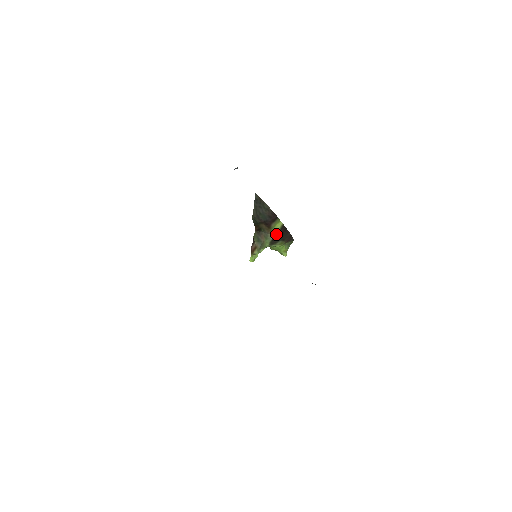
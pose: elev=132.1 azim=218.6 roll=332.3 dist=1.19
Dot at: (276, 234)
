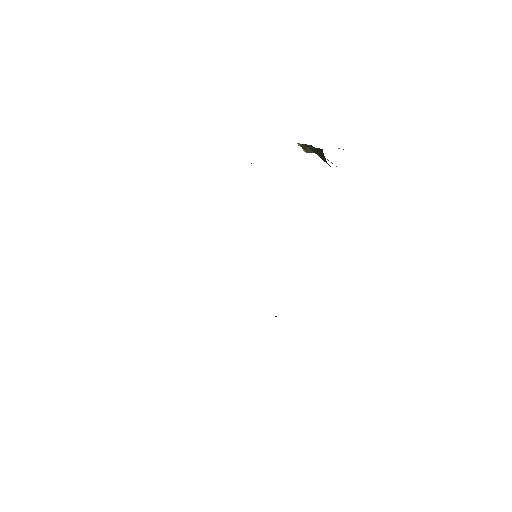
Dot at: occluded
